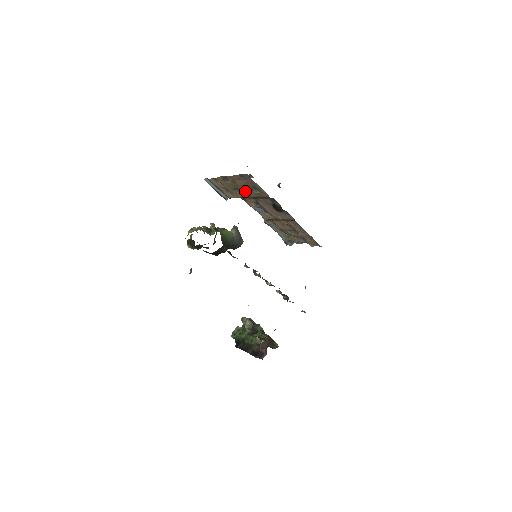
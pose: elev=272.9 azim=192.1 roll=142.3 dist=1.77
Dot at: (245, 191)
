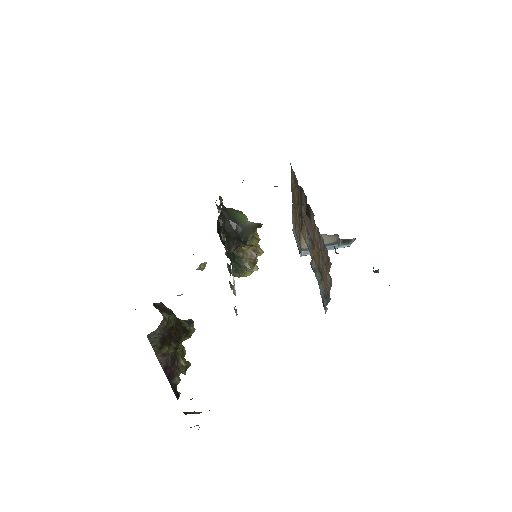
Dot at: (296, 205)
